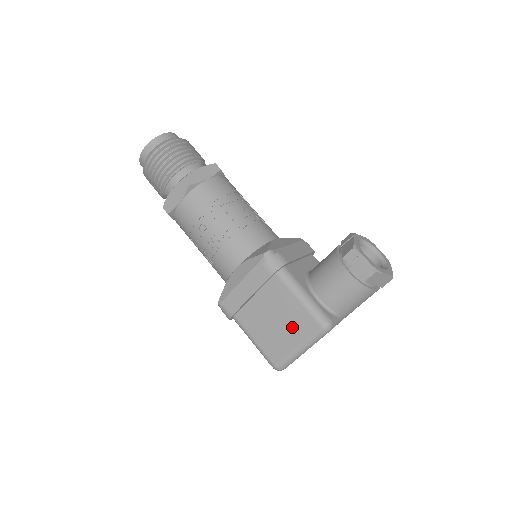
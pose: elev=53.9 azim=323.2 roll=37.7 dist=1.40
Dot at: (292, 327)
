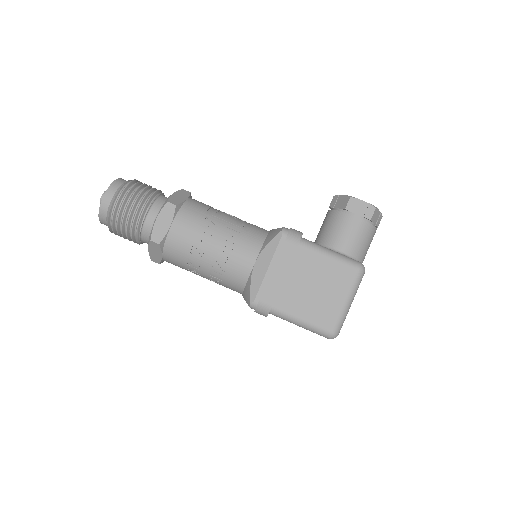
Dot at: (333, 285)
